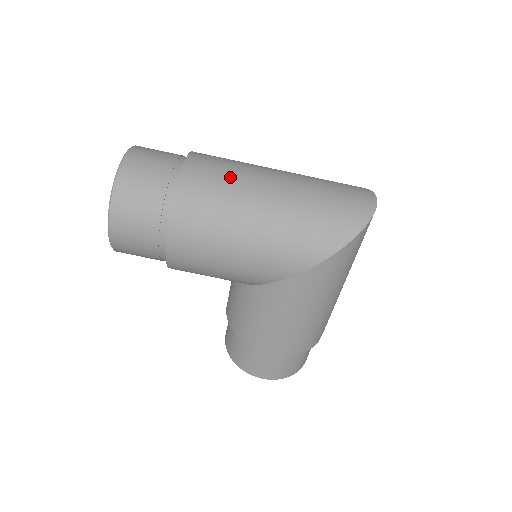
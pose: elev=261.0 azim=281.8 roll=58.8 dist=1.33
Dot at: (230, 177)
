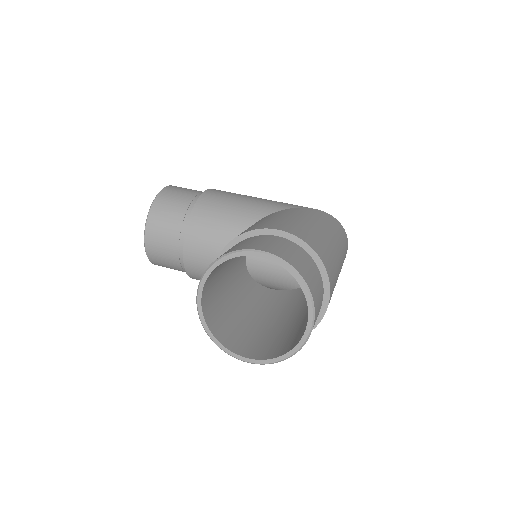
Dot at: occluded
